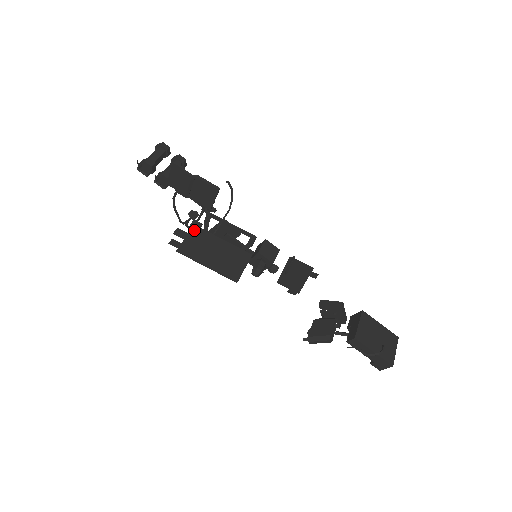
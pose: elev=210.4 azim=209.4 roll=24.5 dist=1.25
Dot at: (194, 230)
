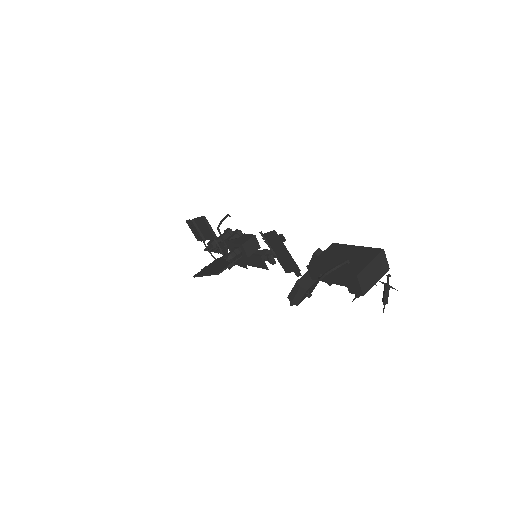
Dot at: (214, 261)
